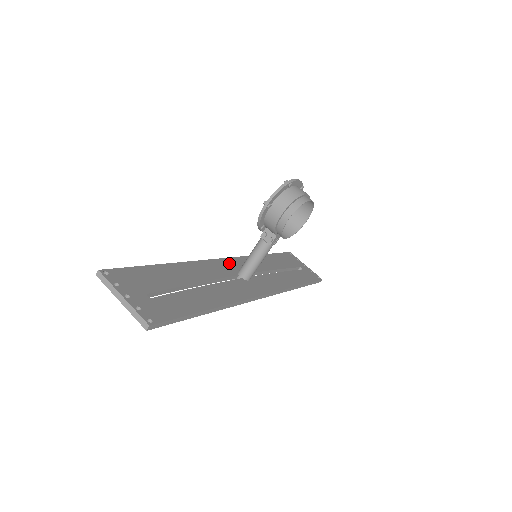
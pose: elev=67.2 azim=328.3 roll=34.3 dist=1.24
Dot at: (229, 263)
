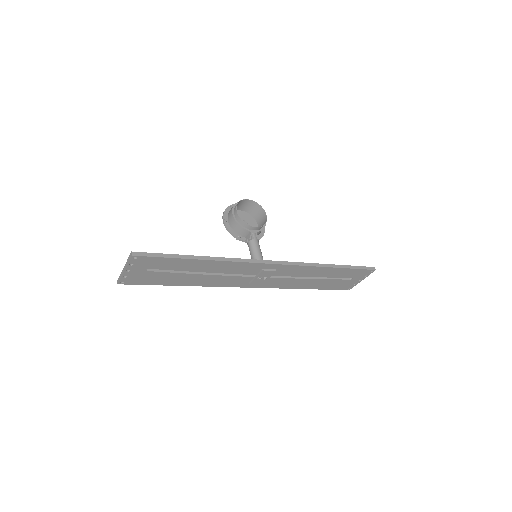
Dot at: occluded
